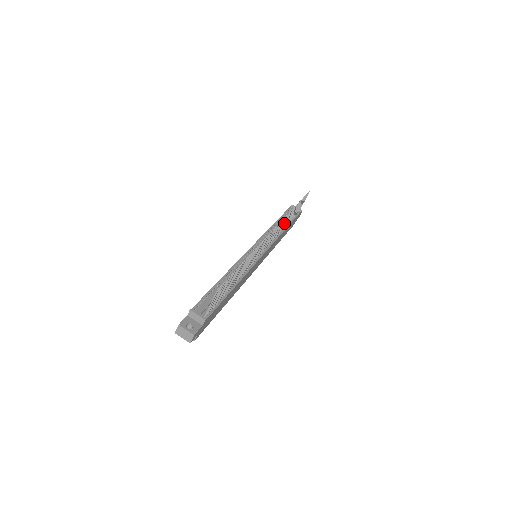
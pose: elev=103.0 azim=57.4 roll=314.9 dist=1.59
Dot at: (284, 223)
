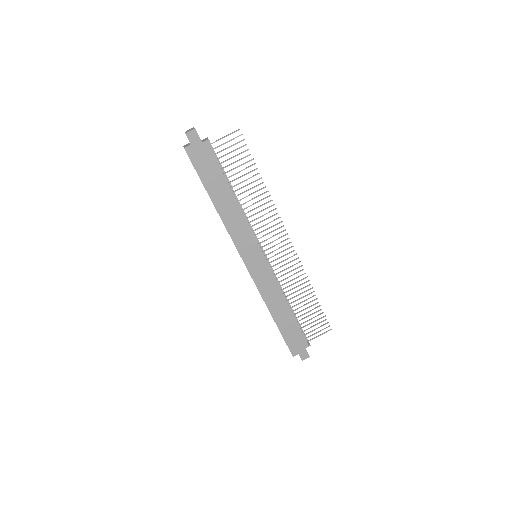
Dot at: (295, 283)
